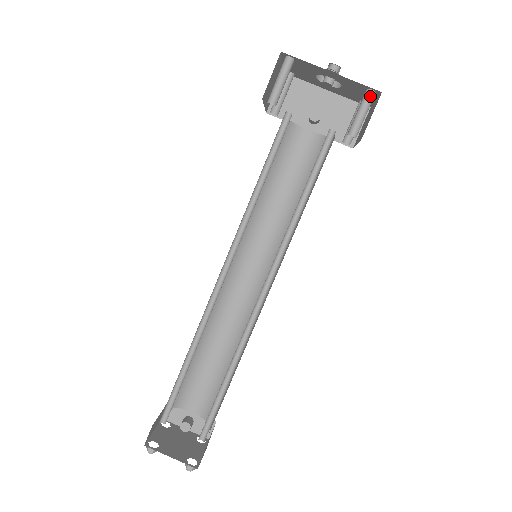
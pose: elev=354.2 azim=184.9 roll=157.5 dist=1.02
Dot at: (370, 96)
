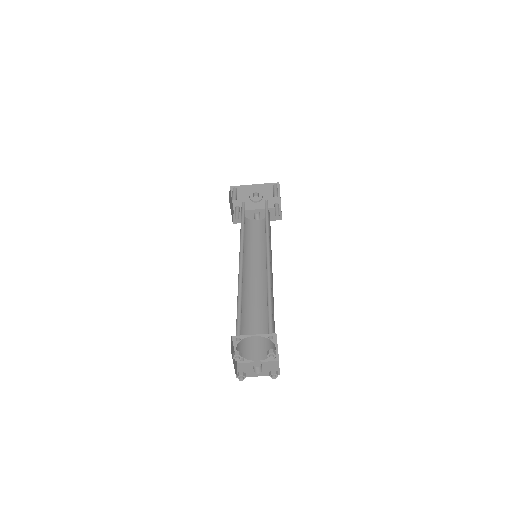
Dot at: (275, 186)
